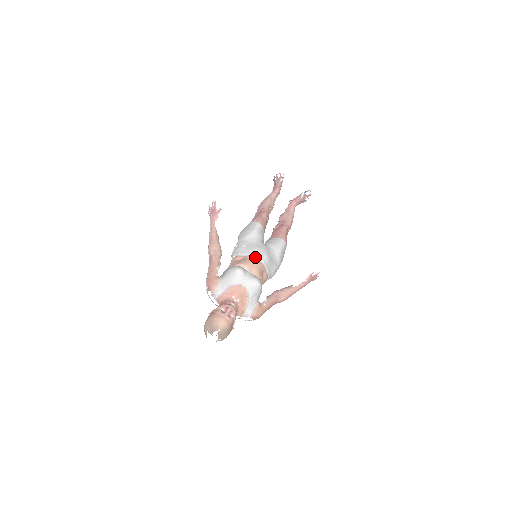
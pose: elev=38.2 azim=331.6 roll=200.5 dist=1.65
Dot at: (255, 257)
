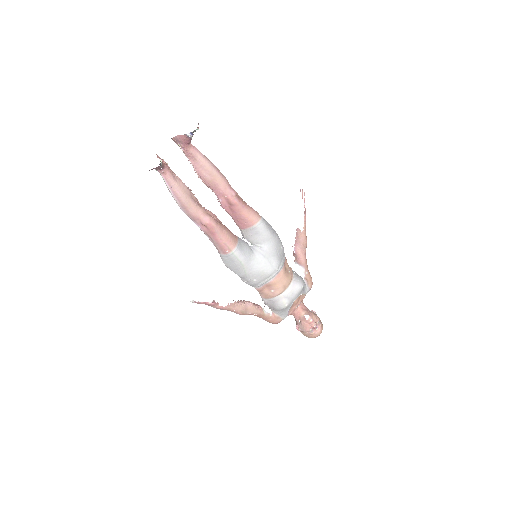
Dot at: (274, 277)
